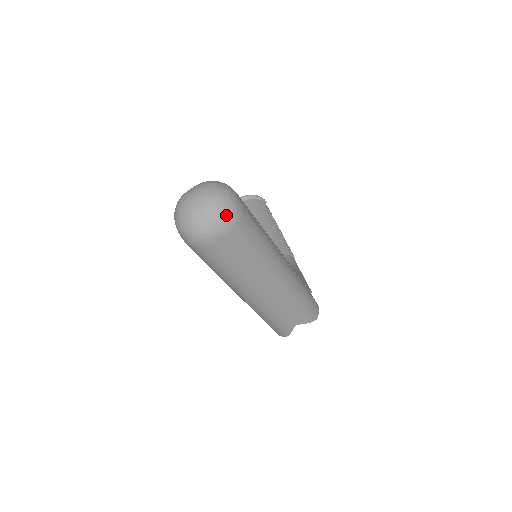
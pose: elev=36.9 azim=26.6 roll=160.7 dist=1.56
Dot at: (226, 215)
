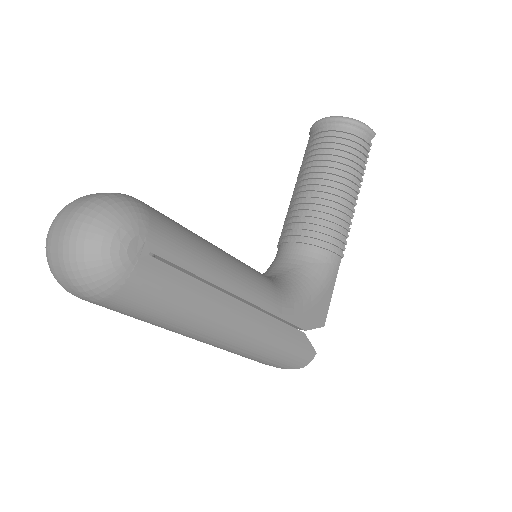
Dot at: (87, 284)
